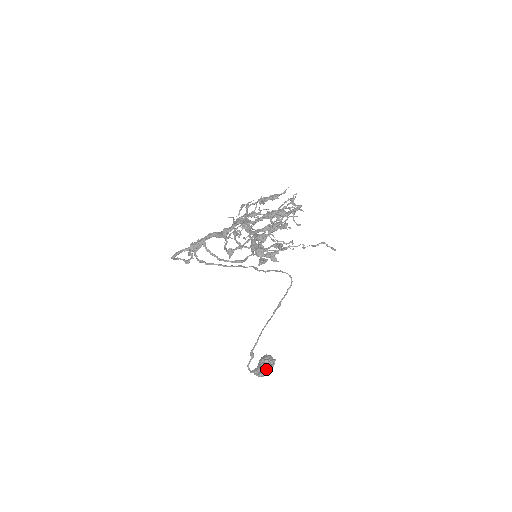
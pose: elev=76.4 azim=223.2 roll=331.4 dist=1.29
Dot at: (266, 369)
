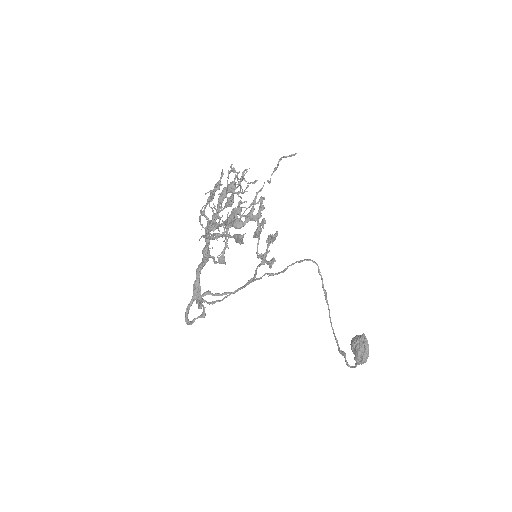
Dot at: (363, 349)
